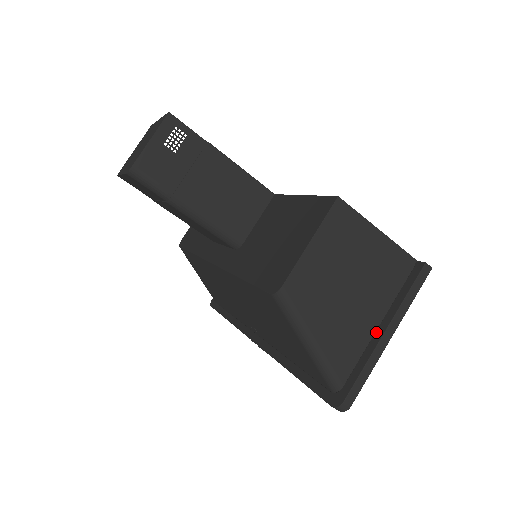
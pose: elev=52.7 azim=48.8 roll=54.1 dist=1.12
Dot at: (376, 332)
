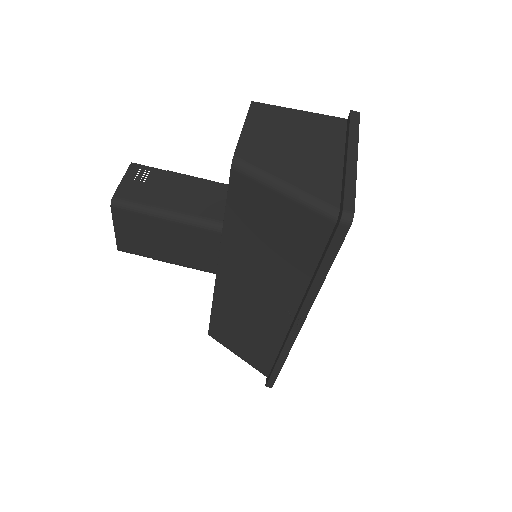
Dot at: (343, 164)
